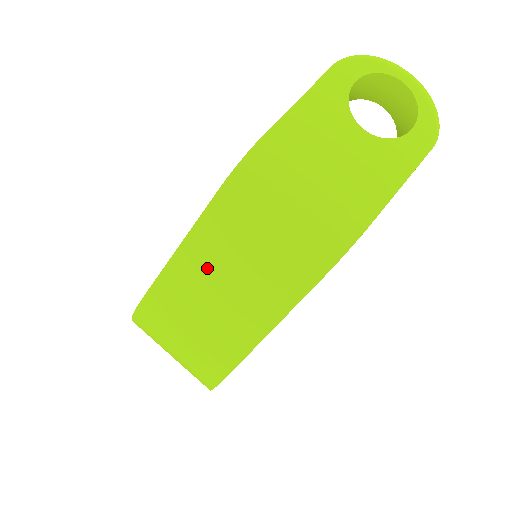
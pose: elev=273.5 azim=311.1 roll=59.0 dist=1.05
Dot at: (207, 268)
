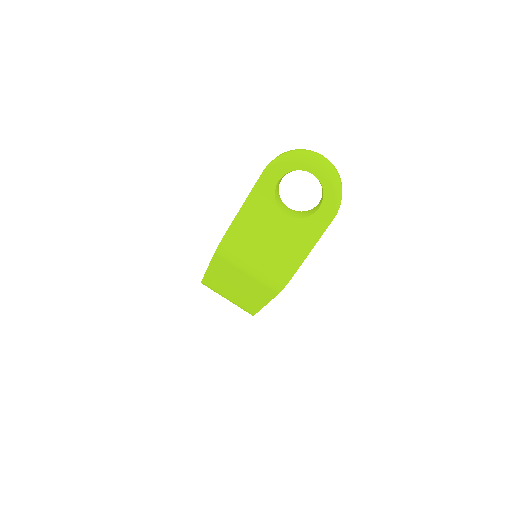
Dot at: (224, 279)
